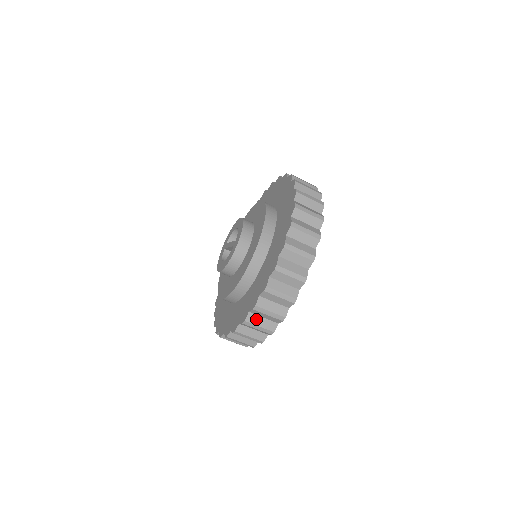
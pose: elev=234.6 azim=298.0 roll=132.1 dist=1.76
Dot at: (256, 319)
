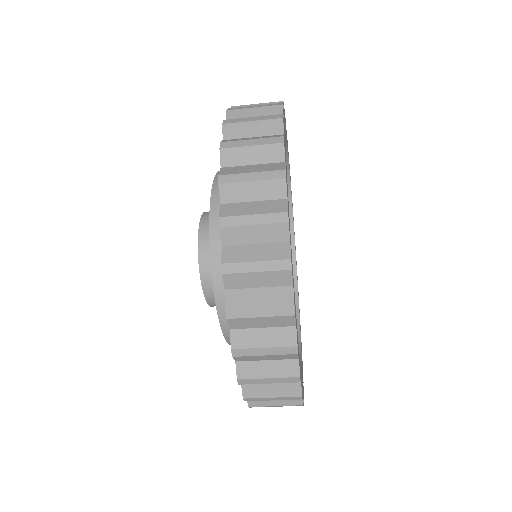
Dot at: occluded
